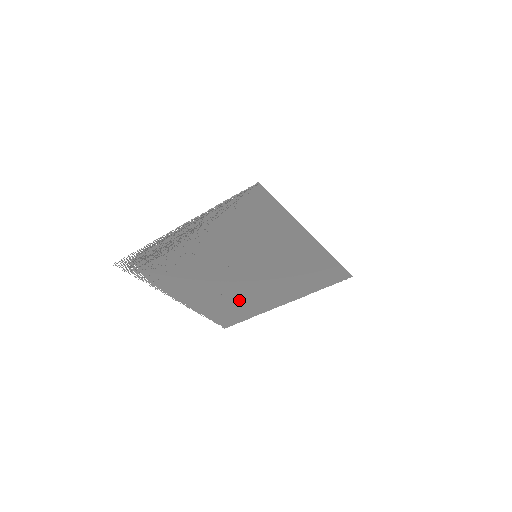
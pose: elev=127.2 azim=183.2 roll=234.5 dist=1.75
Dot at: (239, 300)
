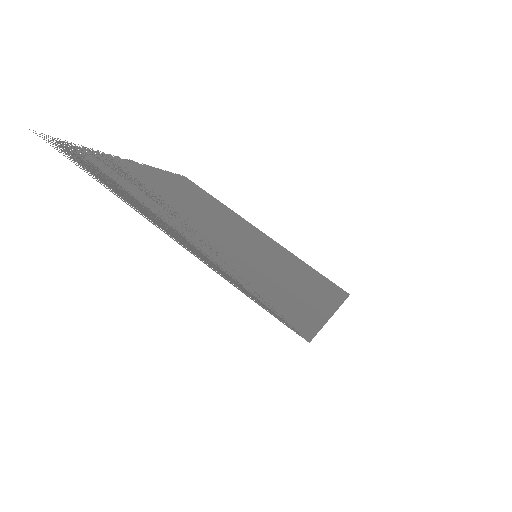
Dot at: (214, 206)
